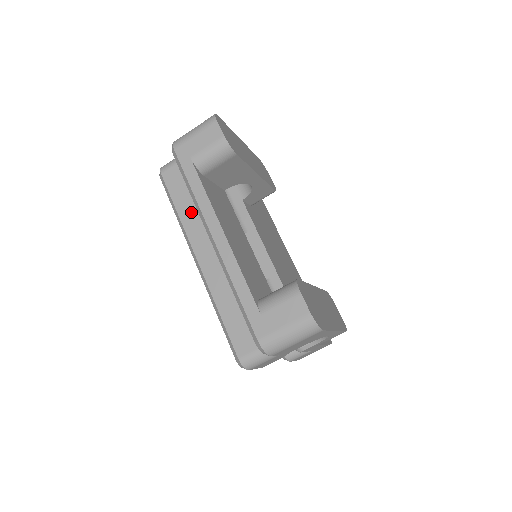
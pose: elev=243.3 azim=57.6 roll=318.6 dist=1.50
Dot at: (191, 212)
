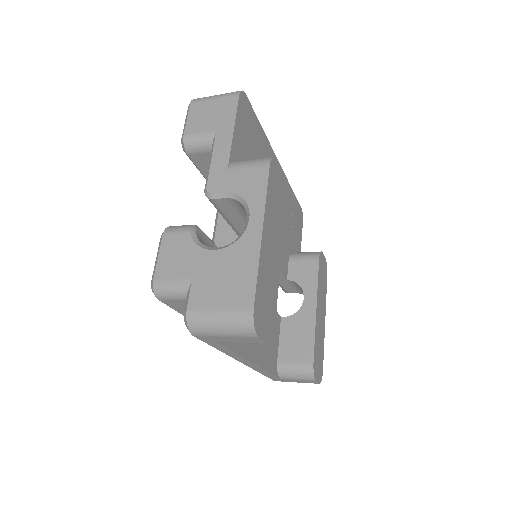
Dot at: occluded
